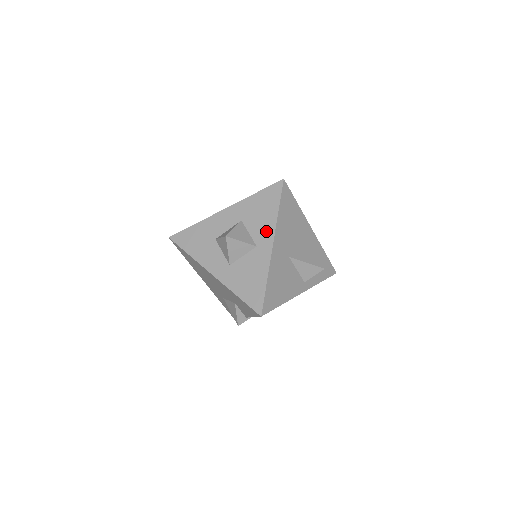
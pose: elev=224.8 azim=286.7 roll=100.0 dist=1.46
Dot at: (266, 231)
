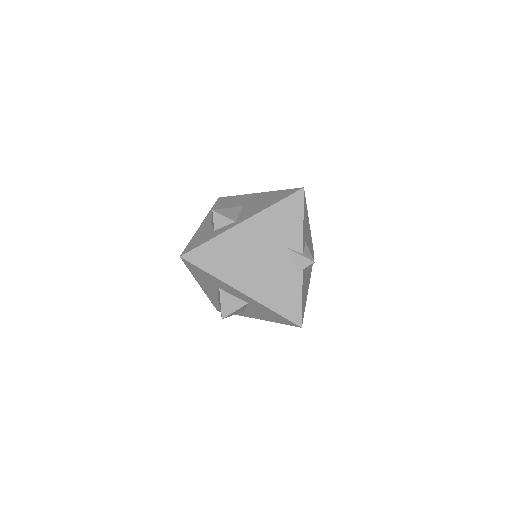
Dot at: (258, 316)
